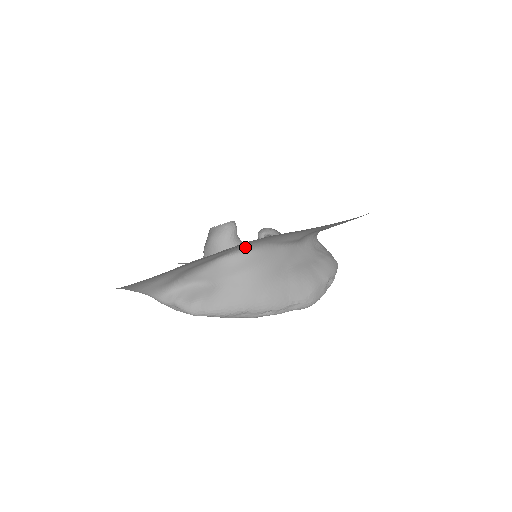
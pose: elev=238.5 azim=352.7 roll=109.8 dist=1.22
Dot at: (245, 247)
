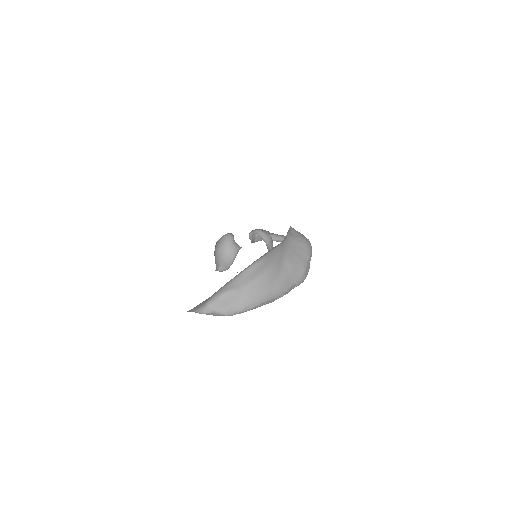
Dot at: (258, 259)
